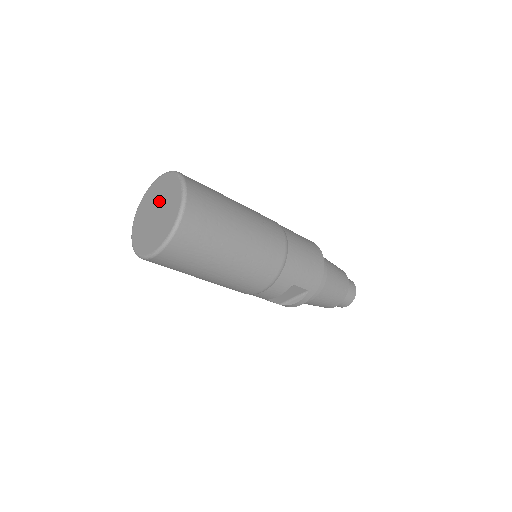
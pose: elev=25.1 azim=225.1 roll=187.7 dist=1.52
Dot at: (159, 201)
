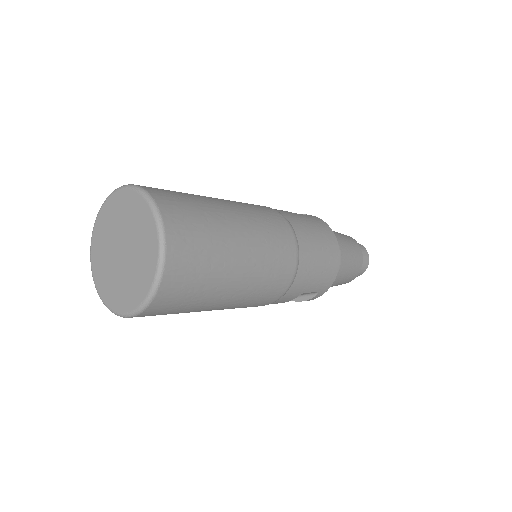
Dot at: (125, 233)
